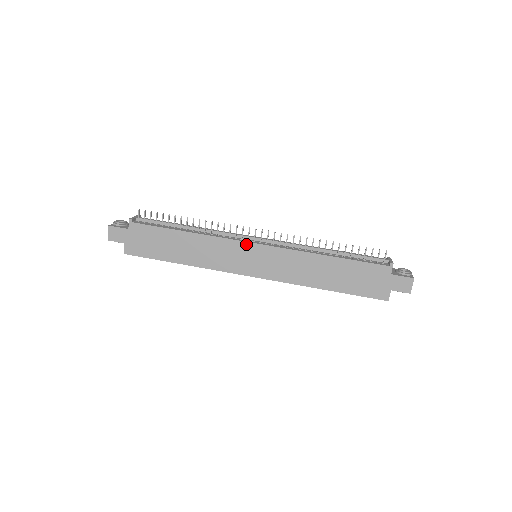
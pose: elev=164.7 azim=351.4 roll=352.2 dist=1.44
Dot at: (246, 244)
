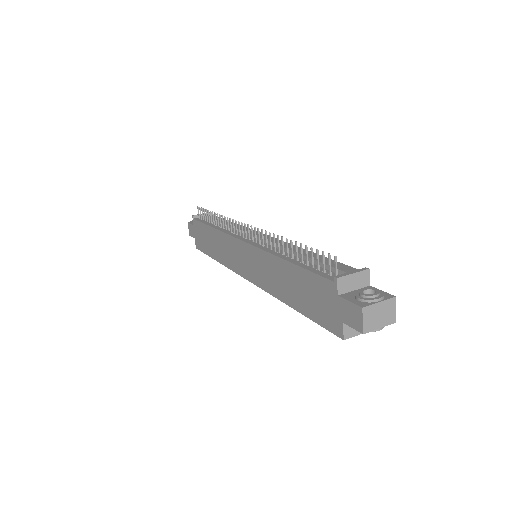
Dot at: (238, 241)
